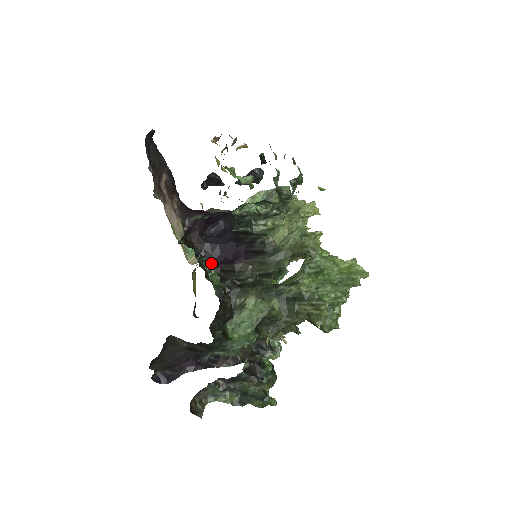
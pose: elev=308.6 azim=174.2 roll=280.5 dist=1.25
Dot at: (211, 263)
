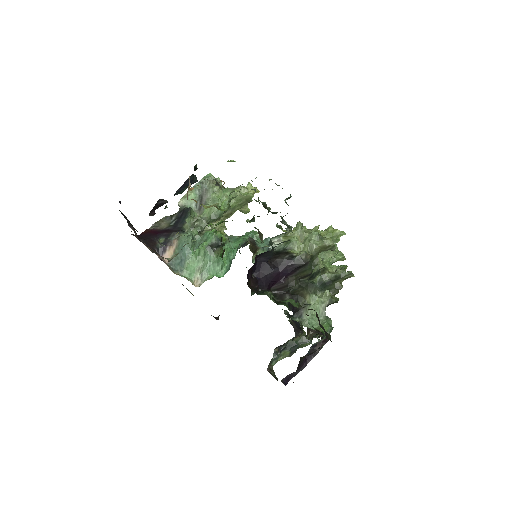
Dot at: occluded
